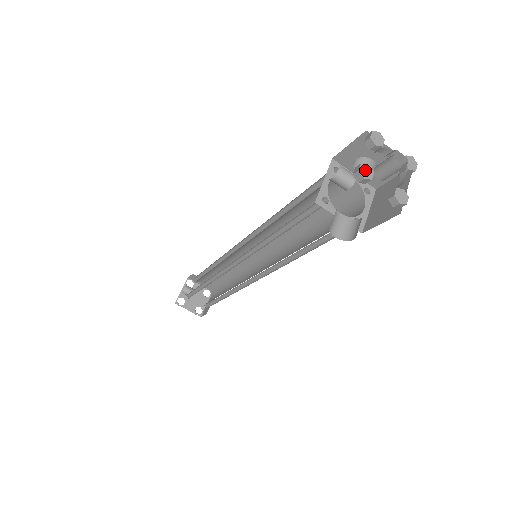
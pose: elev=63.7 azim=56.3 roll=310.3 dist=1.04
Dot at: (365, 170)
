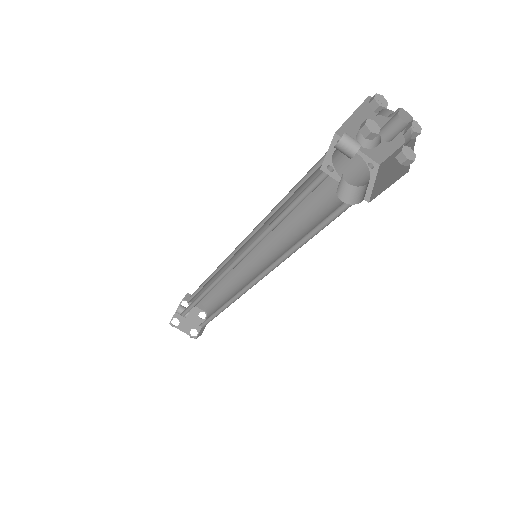
Dot at: (371, 125)
